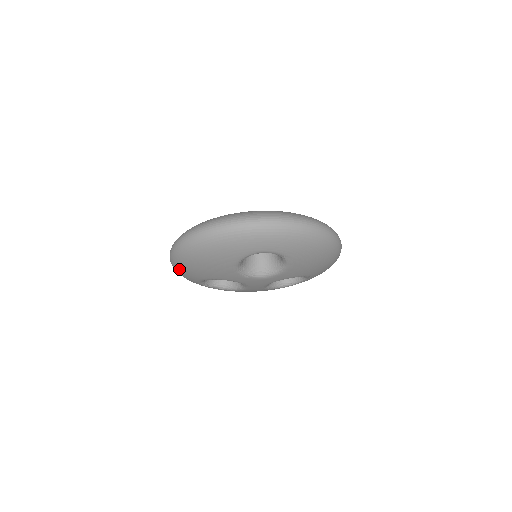
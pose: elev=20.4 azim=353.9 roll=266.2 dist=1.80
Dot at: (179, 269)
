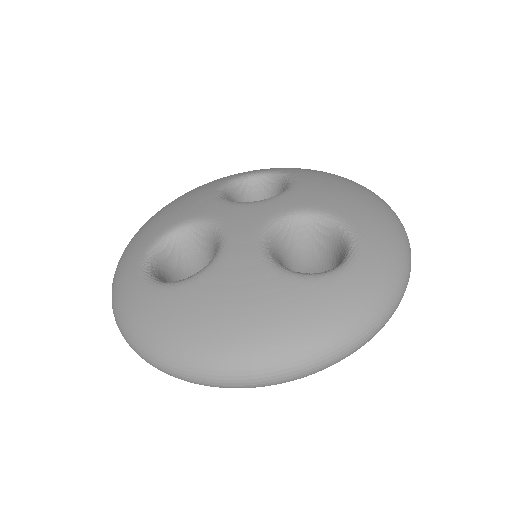
Dot at: occluded
